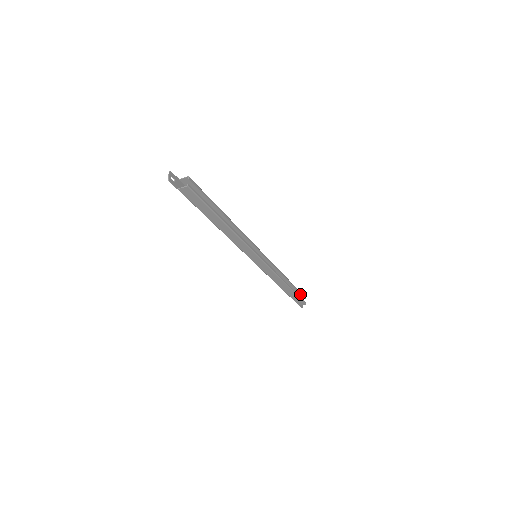
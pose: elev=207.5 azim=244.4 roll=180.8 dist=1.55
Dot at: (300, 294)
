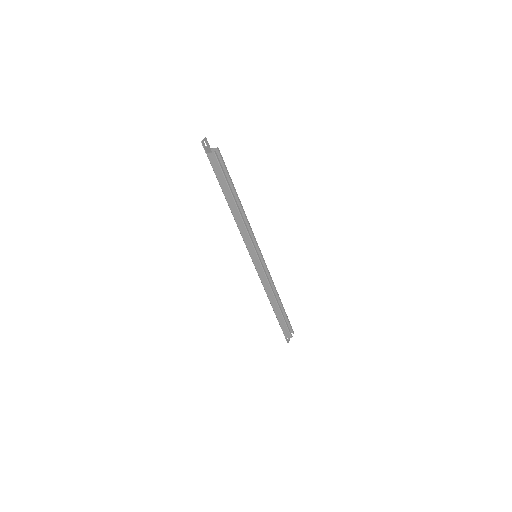
Dot at: (289, 326)
